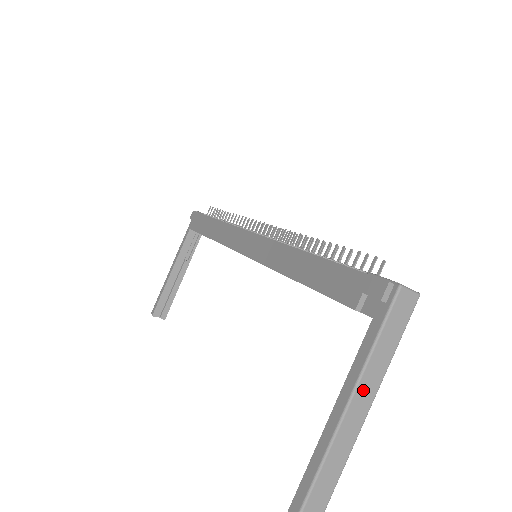
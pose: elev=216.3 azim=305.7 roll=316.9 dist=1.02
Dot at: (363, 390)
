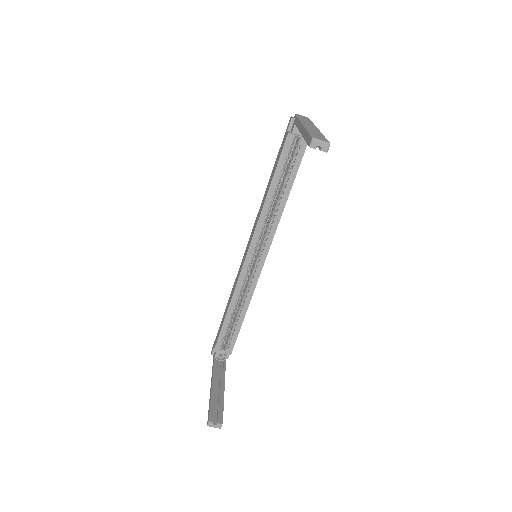
Dot at: (307, 124)
